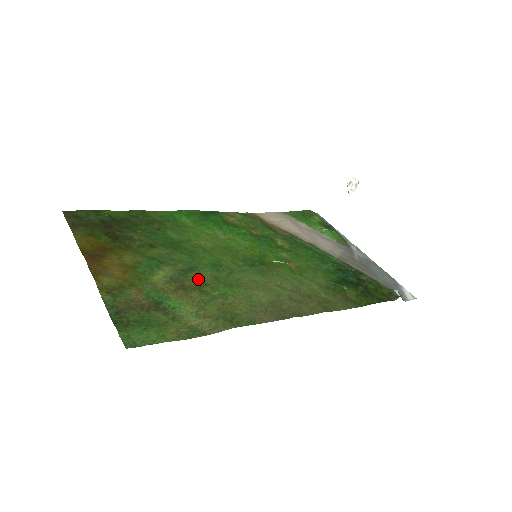
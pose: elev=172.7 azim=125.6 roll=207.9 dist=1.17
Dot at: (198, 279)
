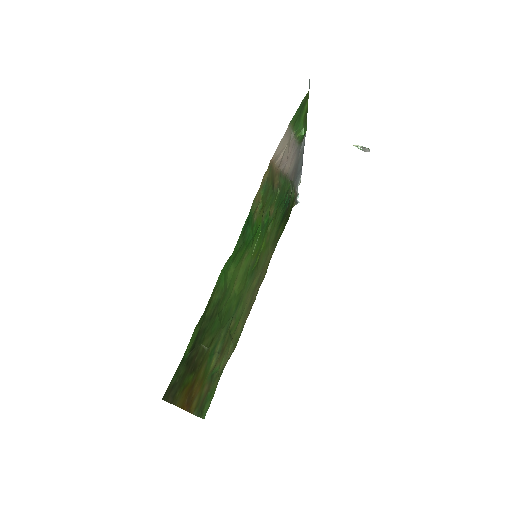
Dot at: (229, 333)
